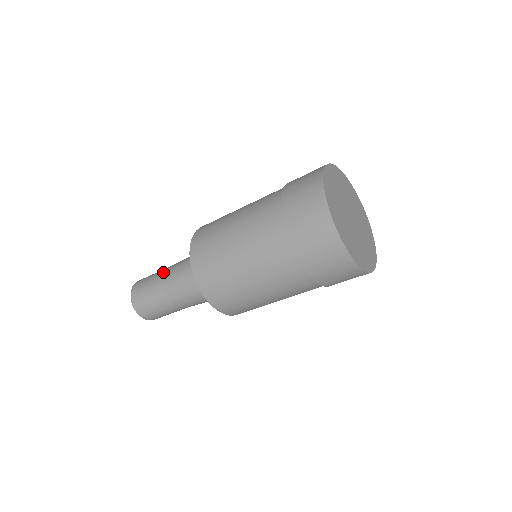
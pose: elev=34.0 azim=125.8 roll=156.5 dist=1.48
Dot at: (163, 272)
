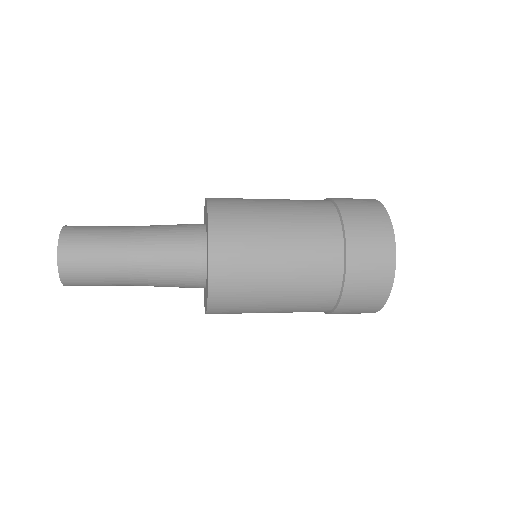
Dot at: (124, 242)
